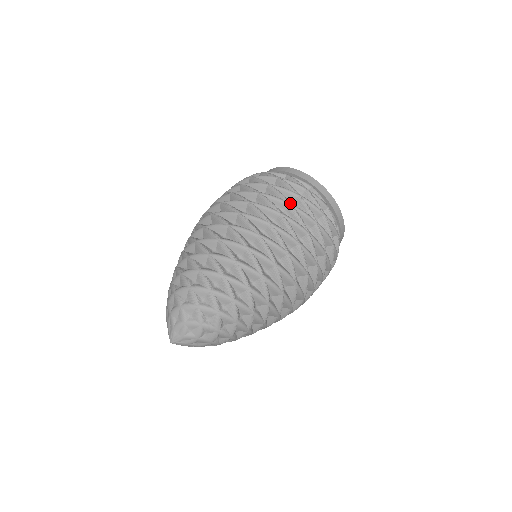
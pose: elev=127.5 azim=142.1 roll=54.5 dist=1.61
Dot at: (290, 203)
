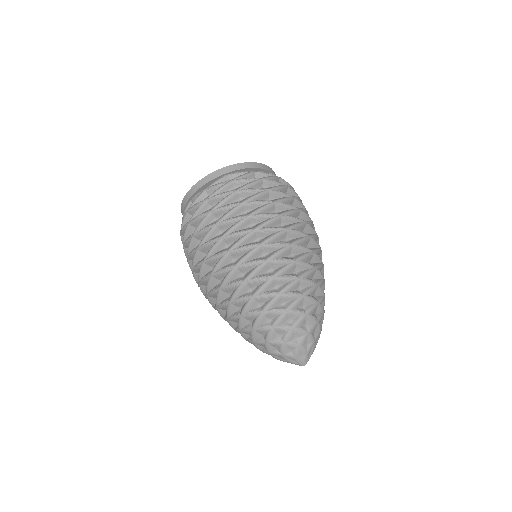
Dot at: (241, 203)
